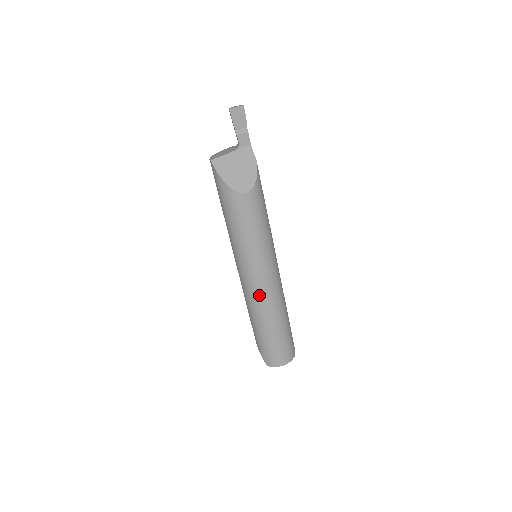
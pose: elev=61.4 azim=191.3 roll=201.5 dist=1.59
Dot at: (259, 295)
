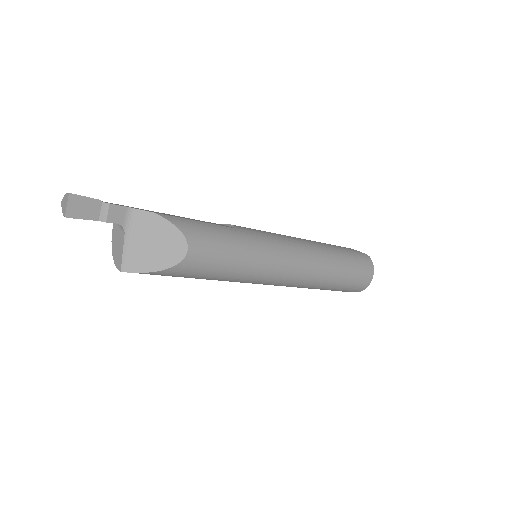
Dot at: (298, 278)
